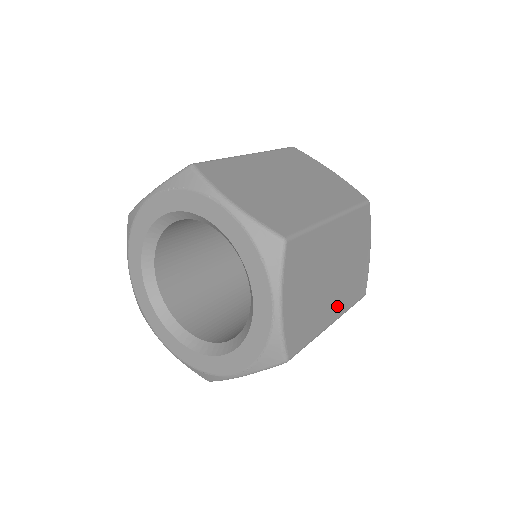
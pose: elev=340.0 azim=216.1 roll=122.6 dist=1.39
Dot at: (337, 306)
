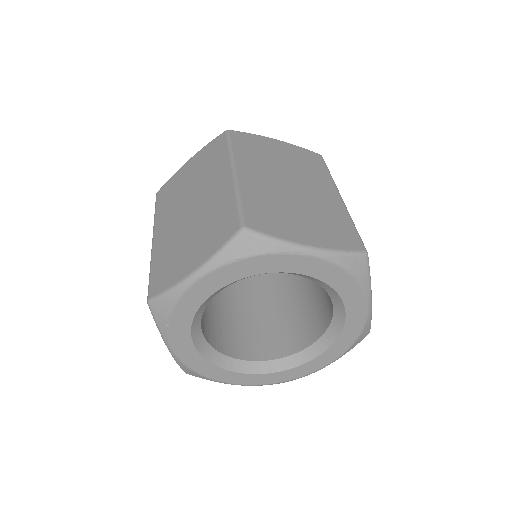
Dot at: occluded
